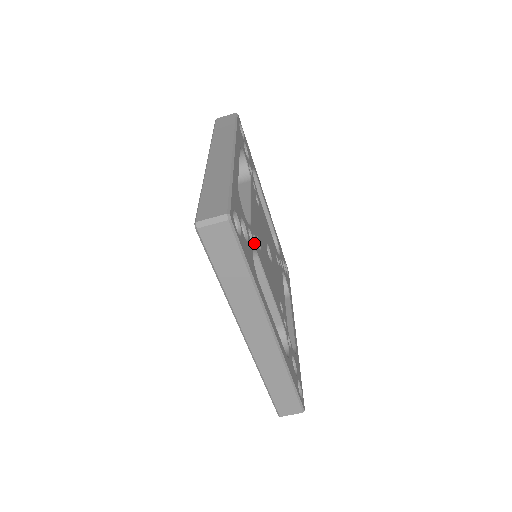
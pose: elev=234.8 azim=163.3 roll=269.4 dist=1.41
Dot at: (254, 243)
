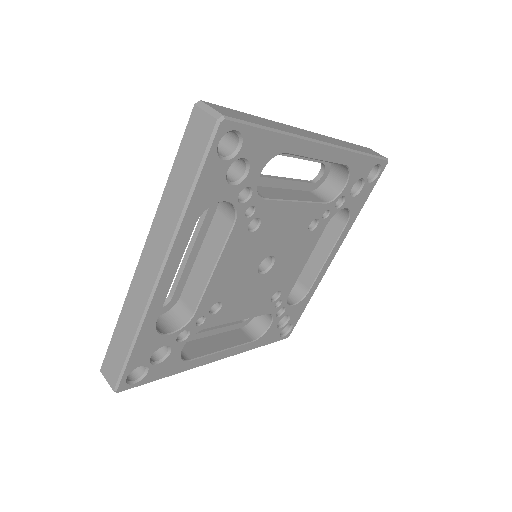
Dot at: (243, 209)
